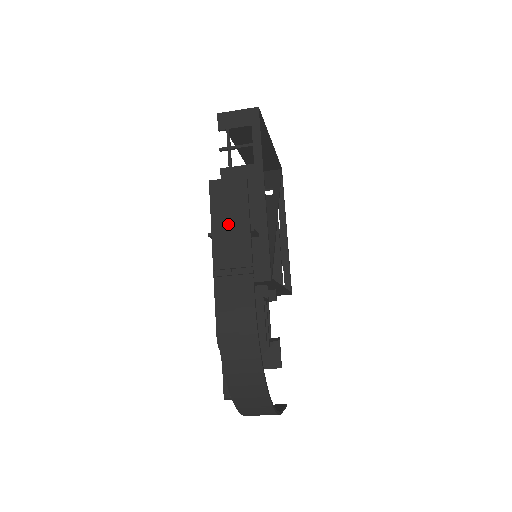
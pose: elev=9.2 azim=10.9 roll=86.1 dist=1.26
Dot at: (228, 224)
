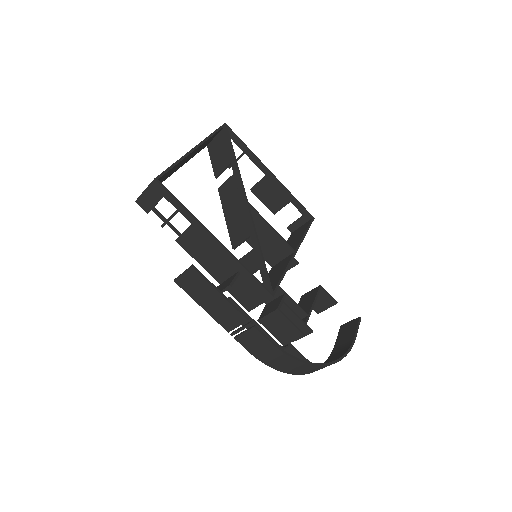
Dot at: (210, 302)
